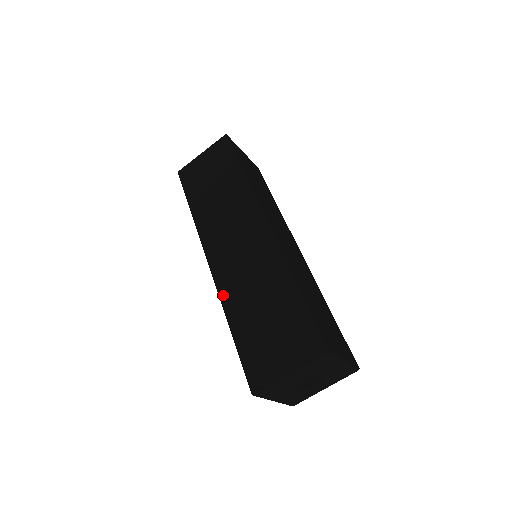
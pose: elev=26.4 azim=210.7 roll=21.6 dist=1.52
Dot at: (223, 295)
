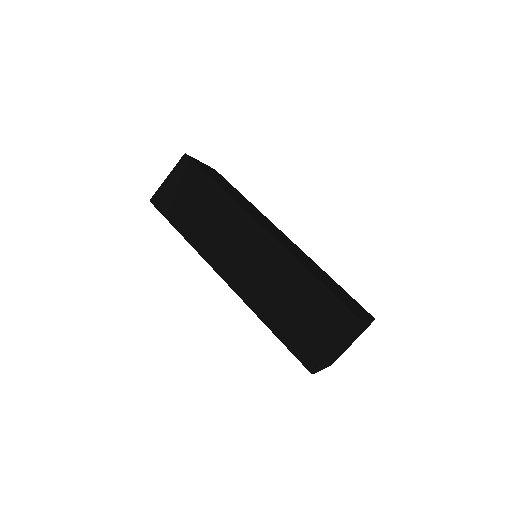
Dot at: (250, 303)
